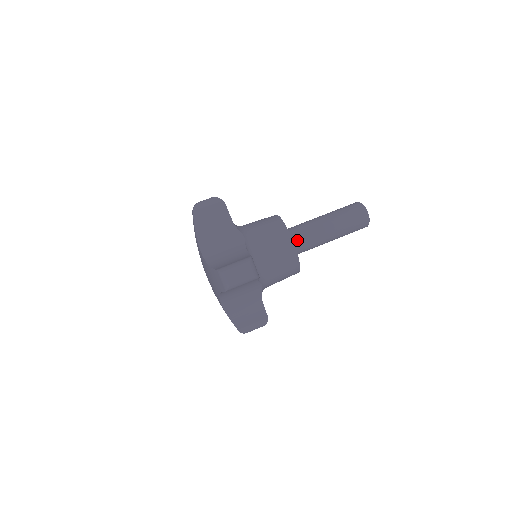
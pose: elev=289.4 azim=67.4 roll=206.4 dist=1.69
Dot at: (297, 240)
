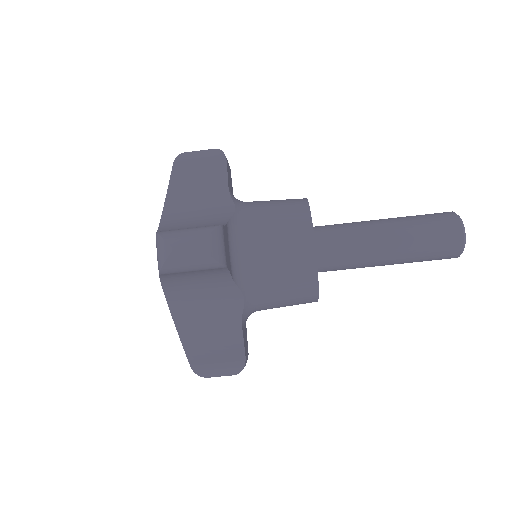
Dot at: occluded
